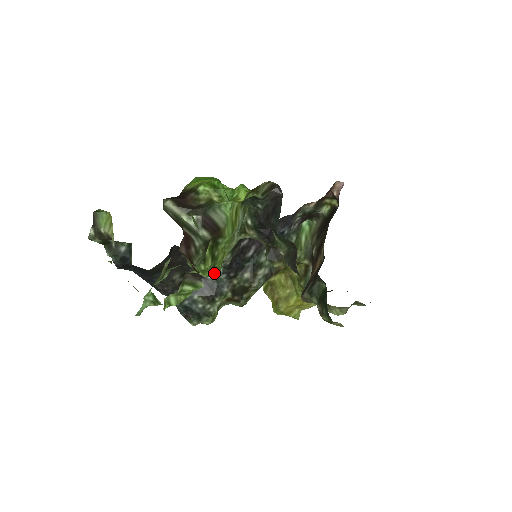
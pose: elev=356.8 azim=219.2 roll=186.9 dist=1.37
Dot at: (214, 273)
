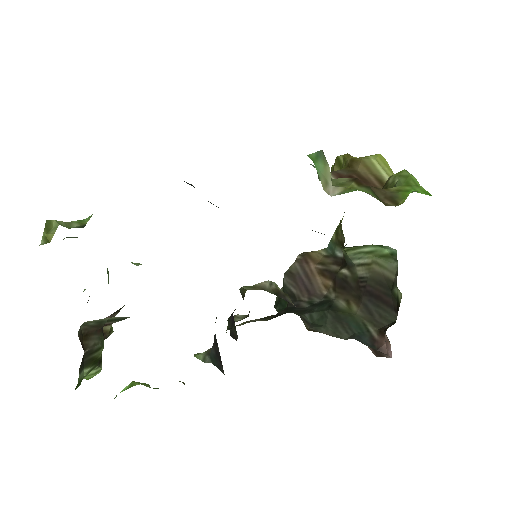
Dot at: occluded
